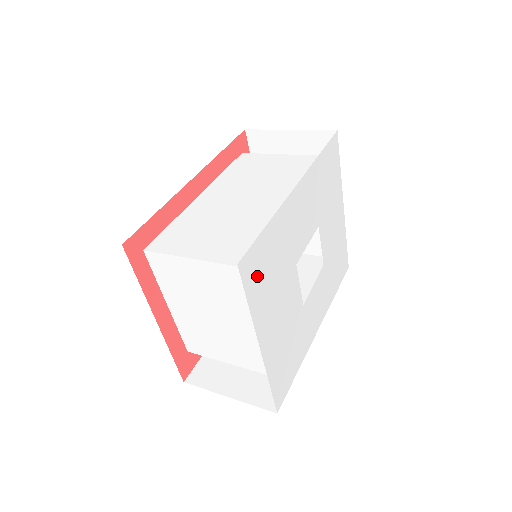
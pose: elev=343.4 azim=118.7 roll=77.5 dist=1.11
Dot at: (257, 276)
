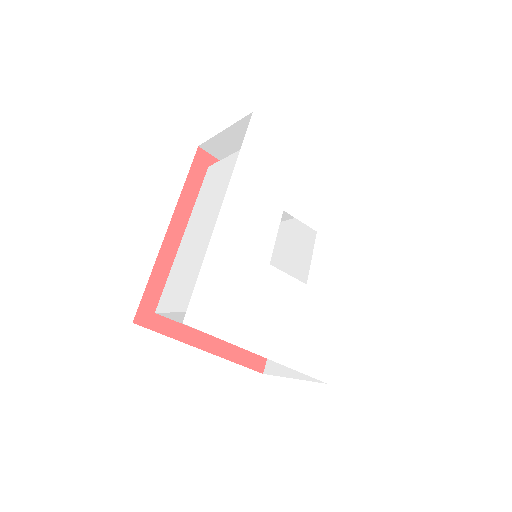
Dot at: (217, 312)
